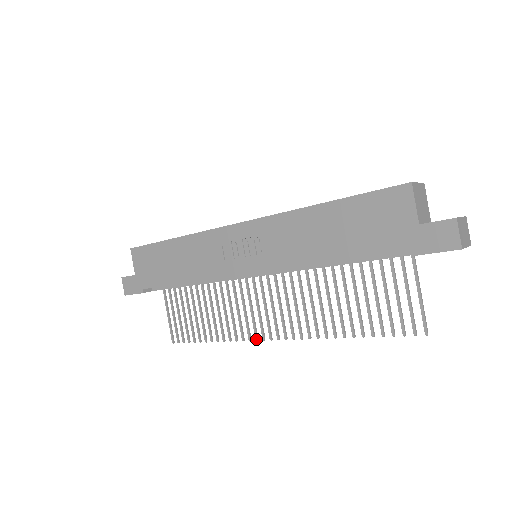
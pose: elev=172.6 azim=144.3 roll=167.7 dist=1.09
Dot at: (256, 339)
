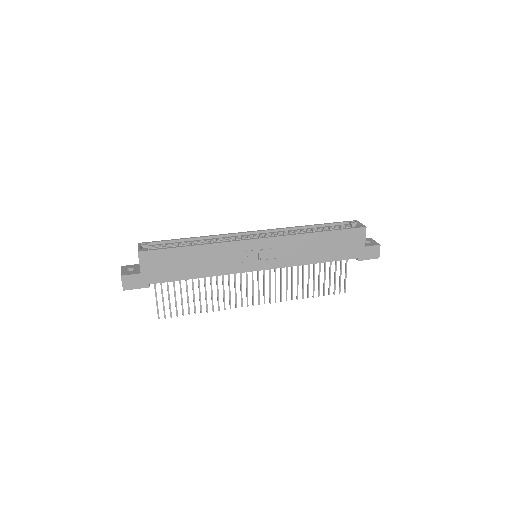
Dot at: occluded
